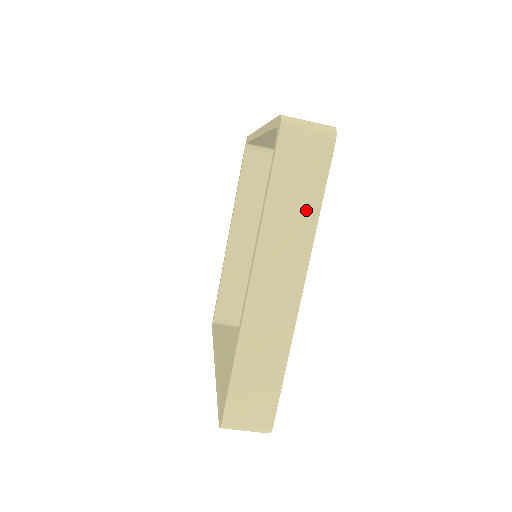
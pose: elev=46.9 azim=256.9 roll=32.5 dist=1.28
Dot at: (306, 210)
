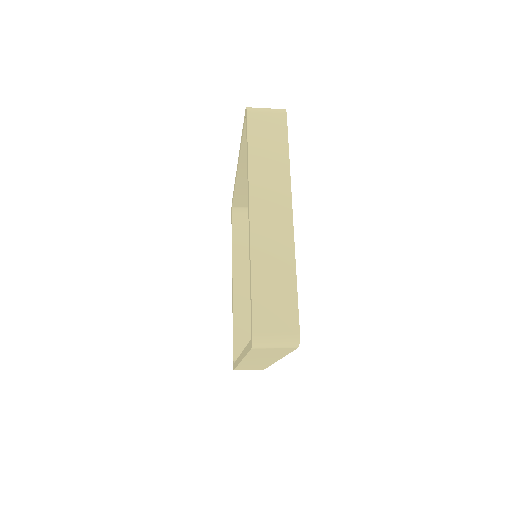
Dot at: (277, 355)
